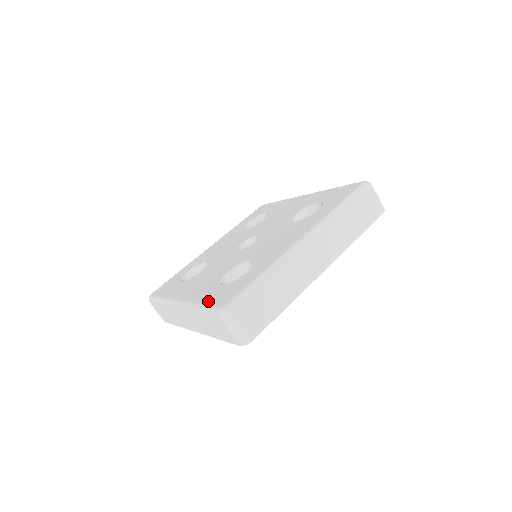
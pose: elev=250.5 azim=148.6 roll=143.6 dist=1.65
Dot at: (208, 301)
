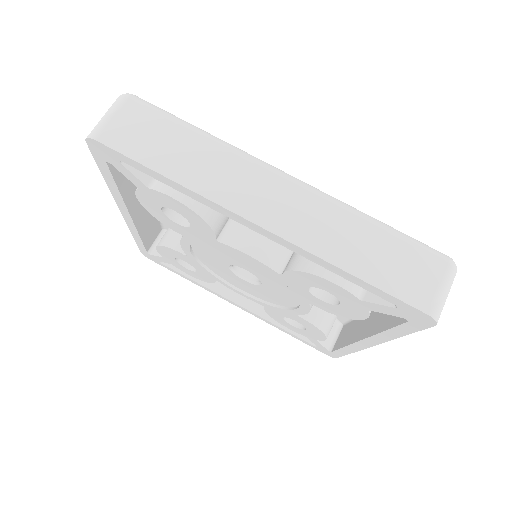
Dot at: occluded
